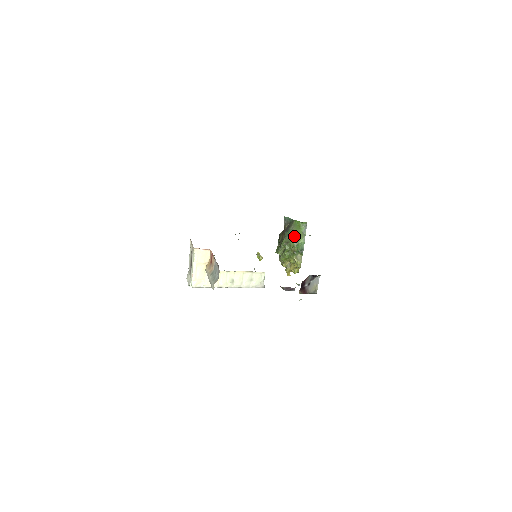
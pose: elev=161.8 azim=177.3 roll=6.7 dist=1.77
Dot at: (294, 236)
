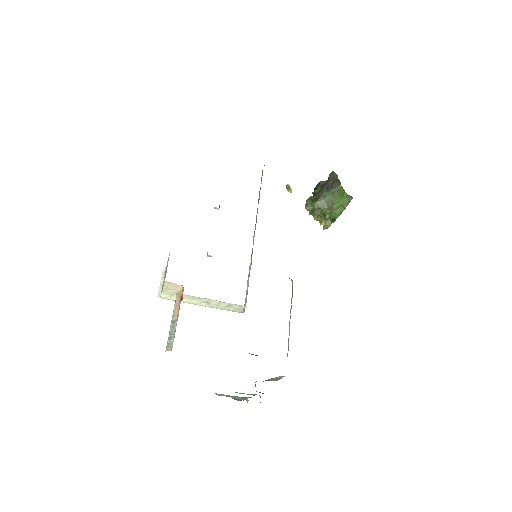
Dot at: (331, 203)
